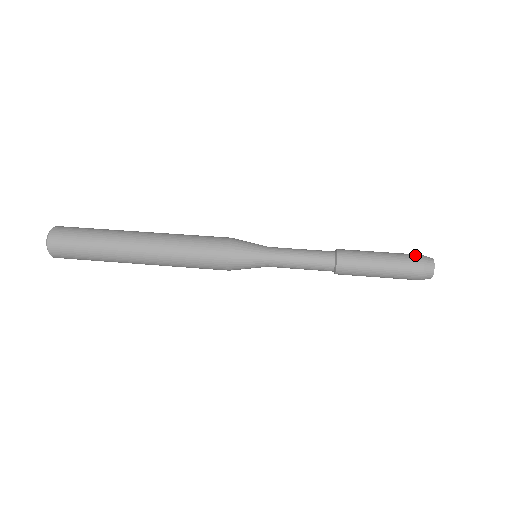
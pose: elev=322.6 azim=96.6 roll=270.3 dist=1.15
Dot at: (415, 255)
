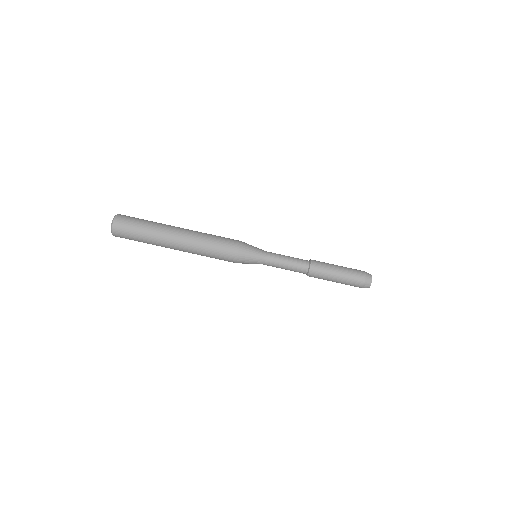
Dot at: (361, 271)
